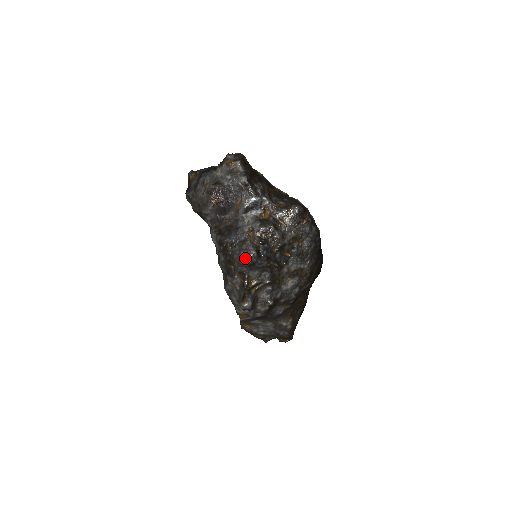
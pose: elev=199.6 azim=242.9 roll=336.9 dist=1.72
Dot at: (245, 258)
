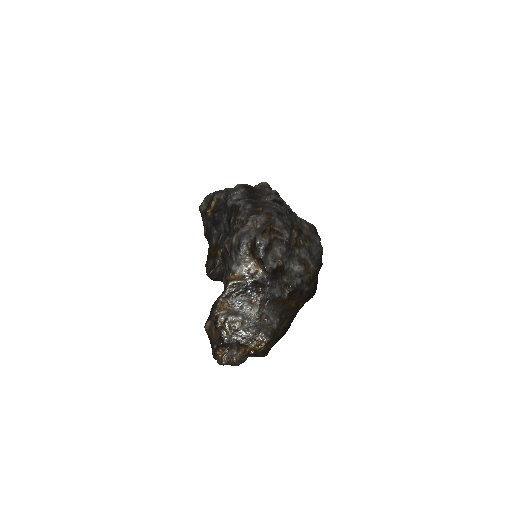
Dot at: (276, 206)
